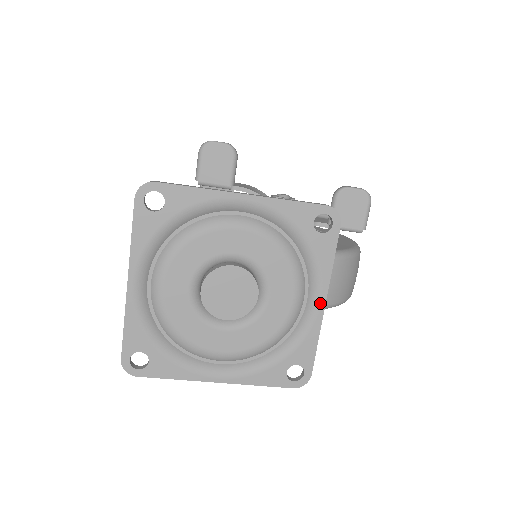
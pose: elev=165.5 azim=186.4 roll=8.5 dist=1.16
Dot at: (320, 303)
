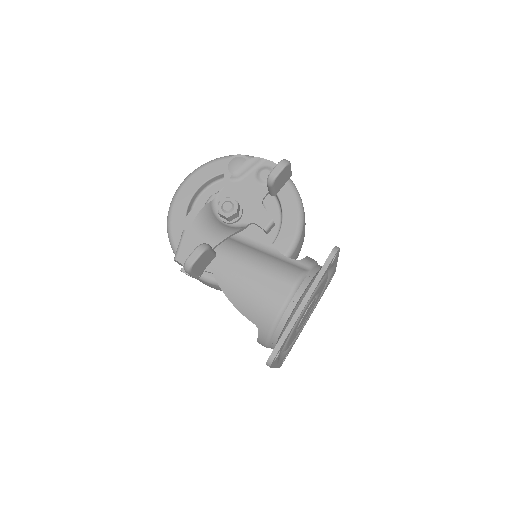
Dot at: occluded
